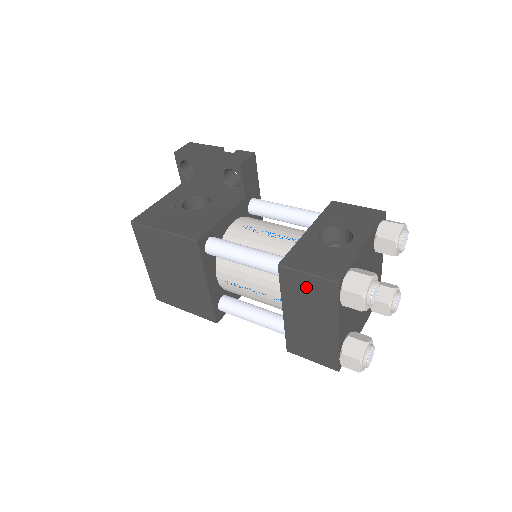
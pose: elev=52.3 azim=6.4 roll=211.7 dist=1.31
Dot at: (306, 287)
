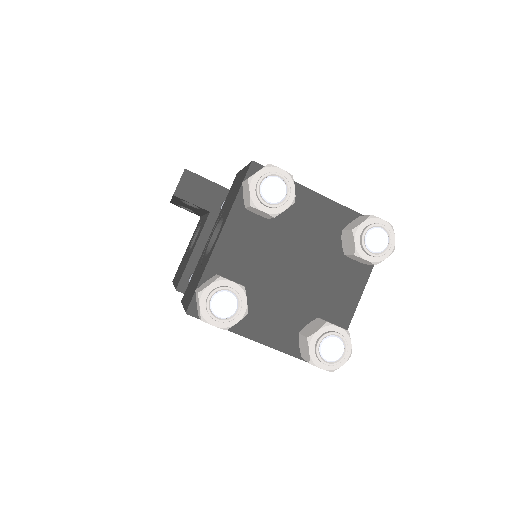
Dot at: occluded
